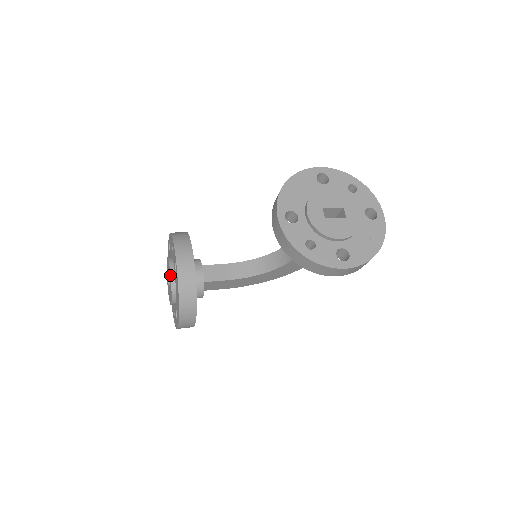
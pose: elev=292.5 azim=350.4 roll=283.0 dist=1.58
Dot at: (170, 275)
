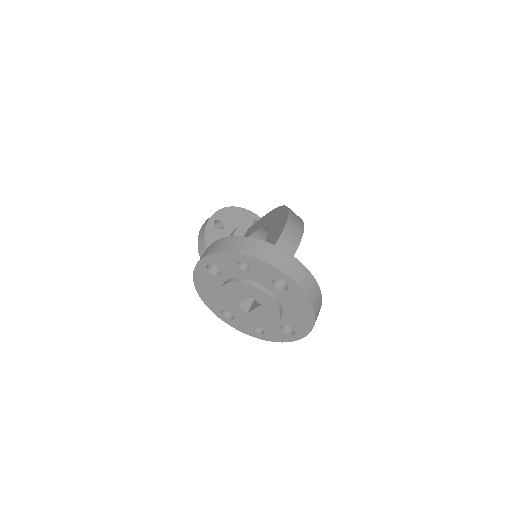
Dot at: occluded
